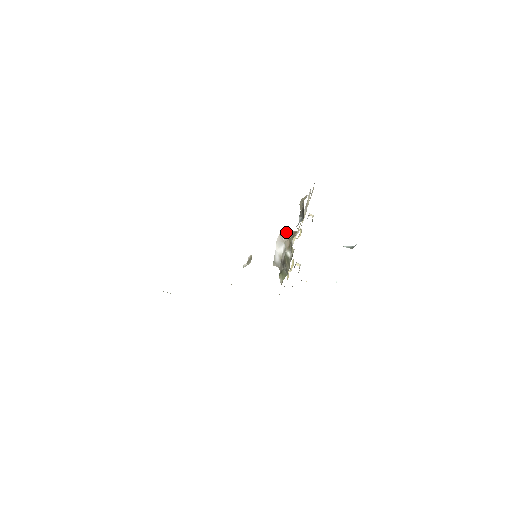
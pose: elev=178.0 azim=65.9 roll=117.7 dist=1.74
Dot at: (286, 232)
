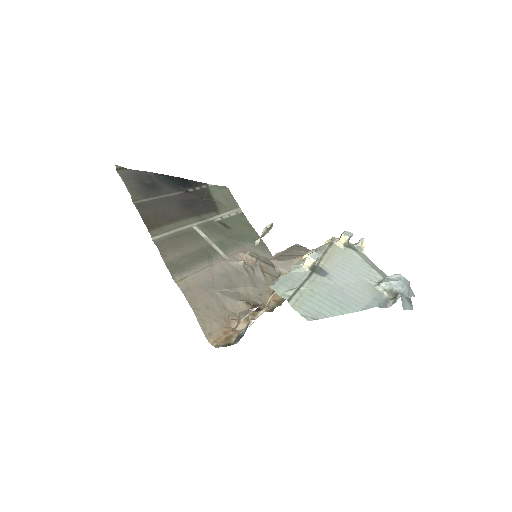
Dot at: occluded
